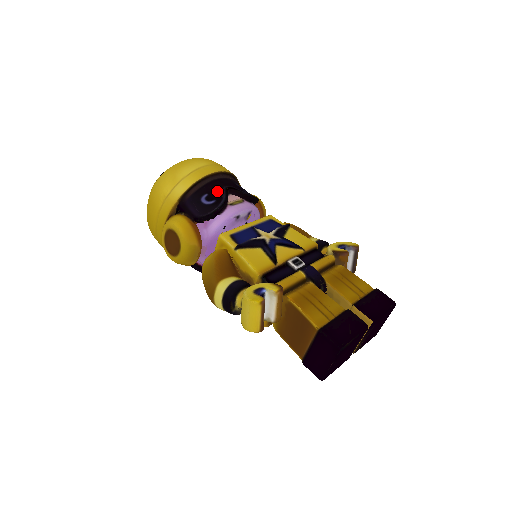
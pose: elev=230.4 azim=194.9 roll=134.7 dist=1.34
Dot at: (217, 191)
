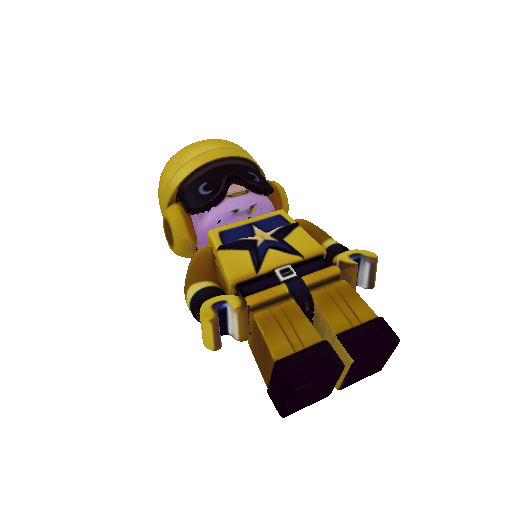
Dot at: (217, 180)
